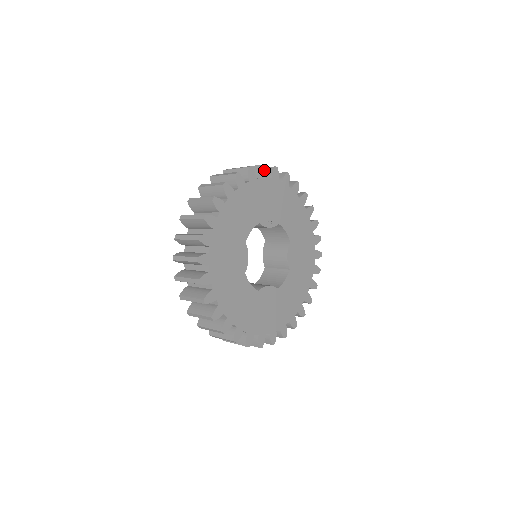
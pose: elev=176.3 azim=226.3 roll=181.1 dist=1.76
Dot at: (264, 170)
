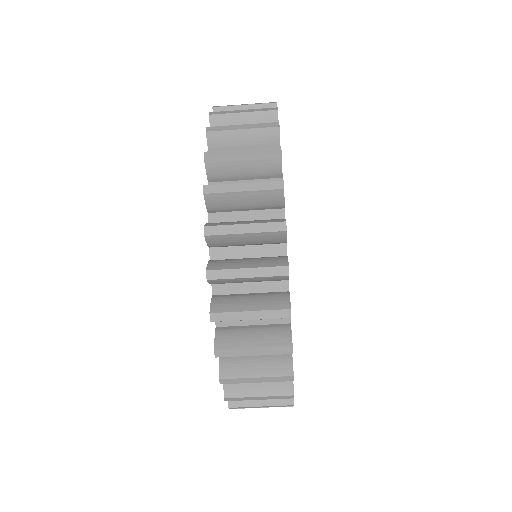
Dot at: occluded
